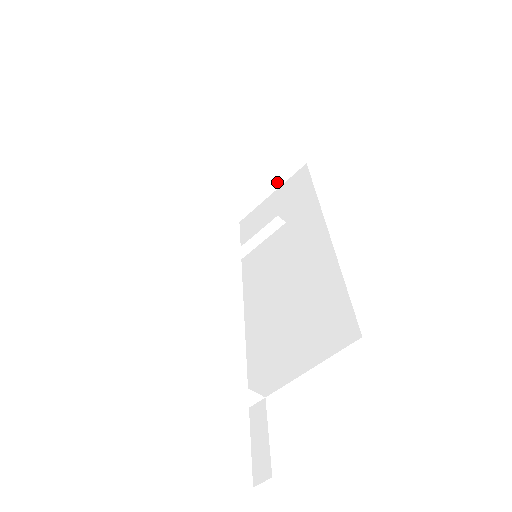
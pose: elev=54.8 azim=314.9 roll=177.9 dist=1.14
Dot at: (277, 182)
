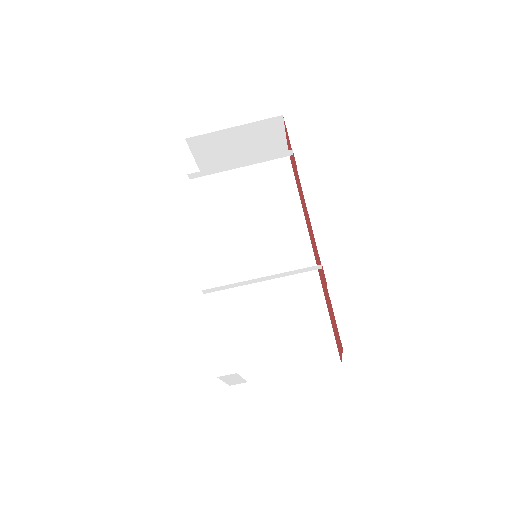
Dot at: (256, 157)
